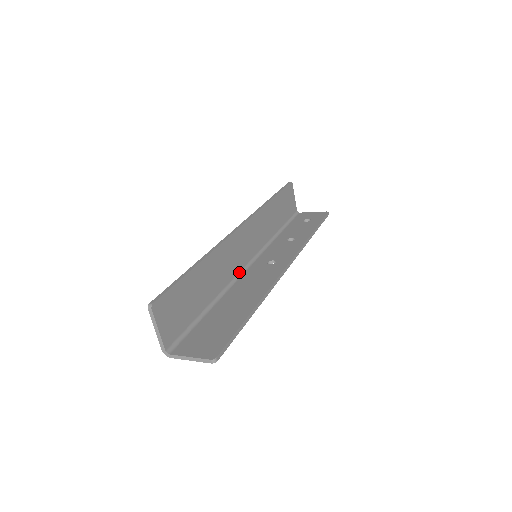
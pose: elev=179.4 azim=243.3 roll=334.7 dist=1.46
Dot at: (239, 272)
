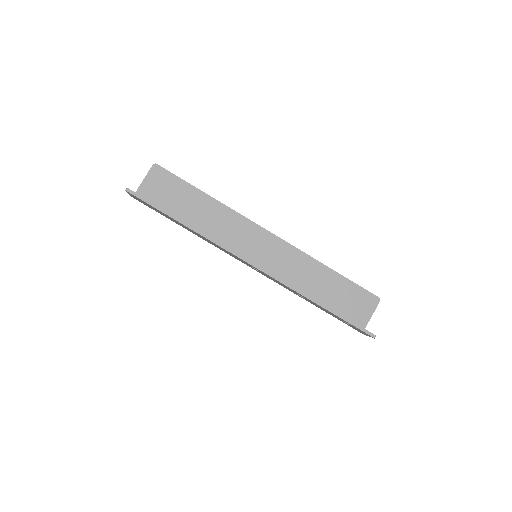
Dot at: occluded
